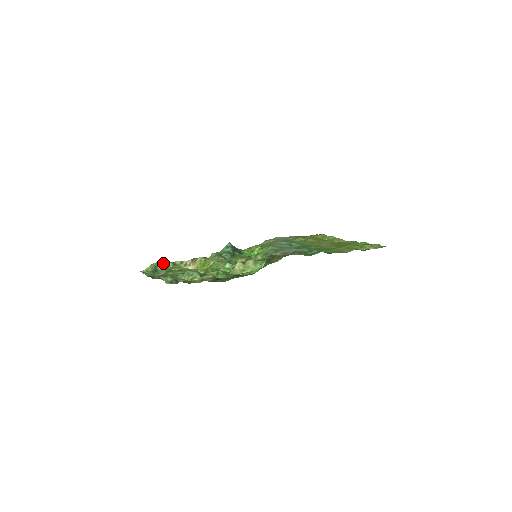
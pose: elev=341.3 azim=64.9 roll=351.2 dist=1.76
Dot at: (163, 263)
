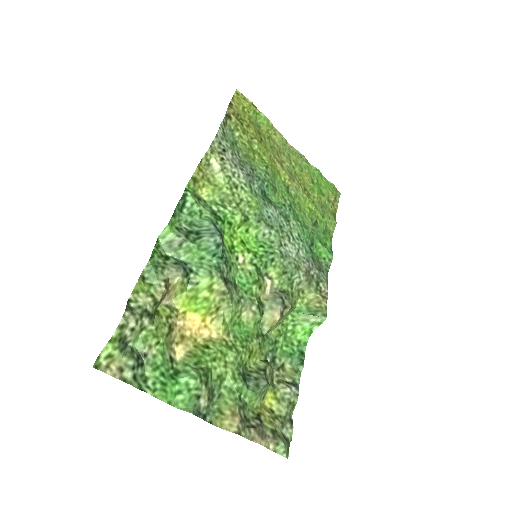
Dot at: (133, 327)
